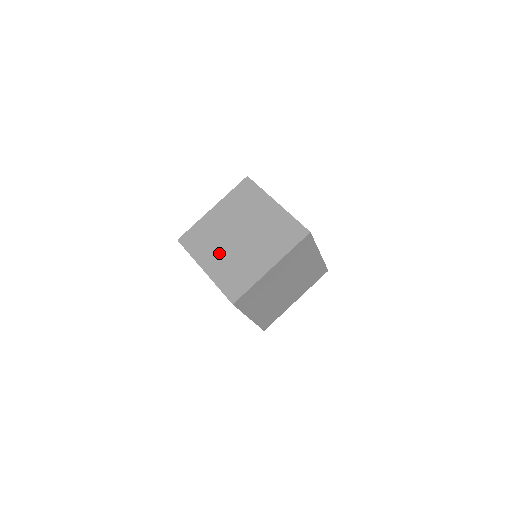
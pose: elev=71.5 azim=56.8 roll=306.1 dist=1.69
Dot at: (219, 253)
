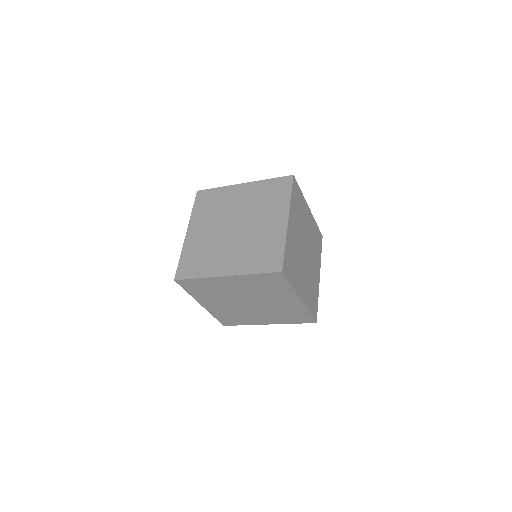
Dot at: occluded
